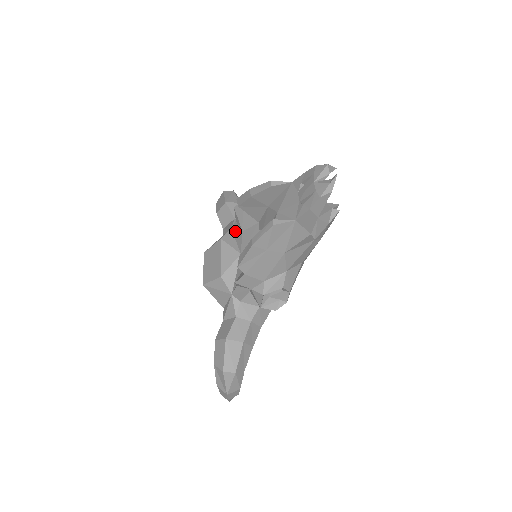
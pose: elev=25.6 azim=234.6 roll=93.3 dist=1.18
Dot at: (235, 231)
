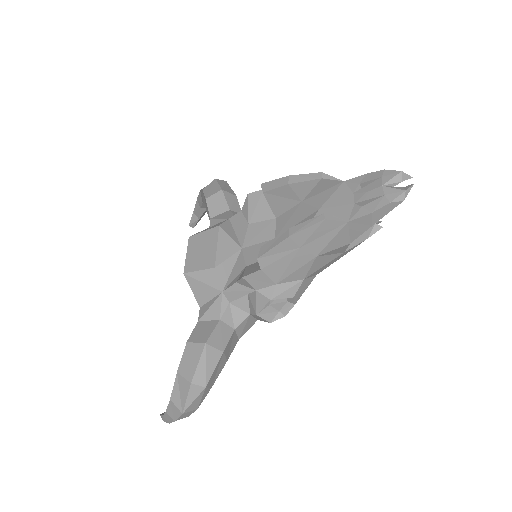
Dot at: (236, 222)
